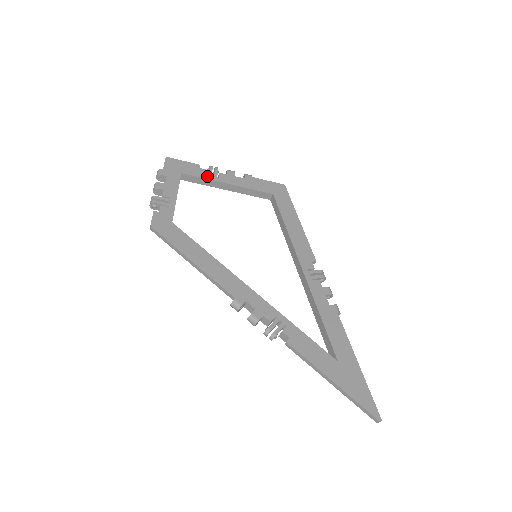
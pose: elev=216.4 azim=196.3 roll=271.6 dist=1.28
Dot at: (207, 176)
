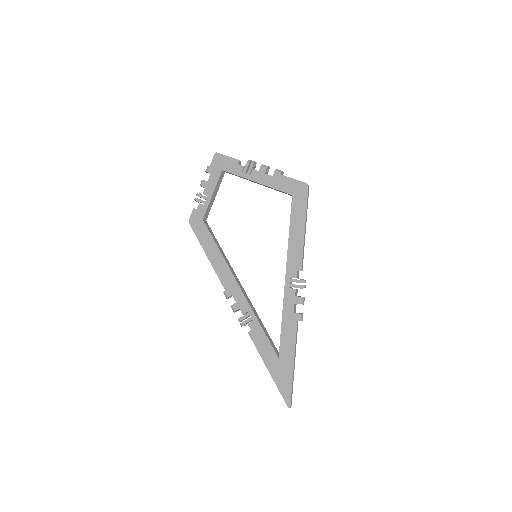
Dot at: (241, 173)
